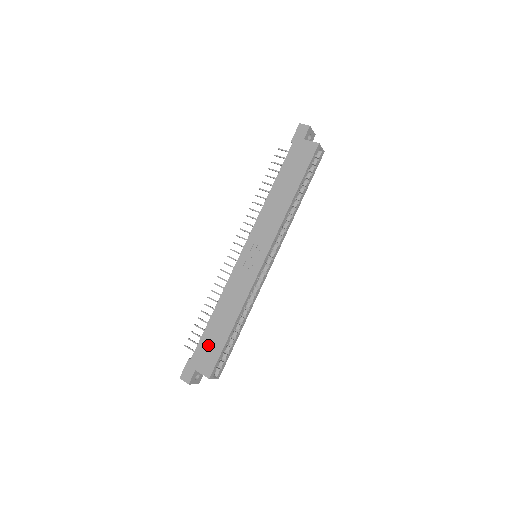
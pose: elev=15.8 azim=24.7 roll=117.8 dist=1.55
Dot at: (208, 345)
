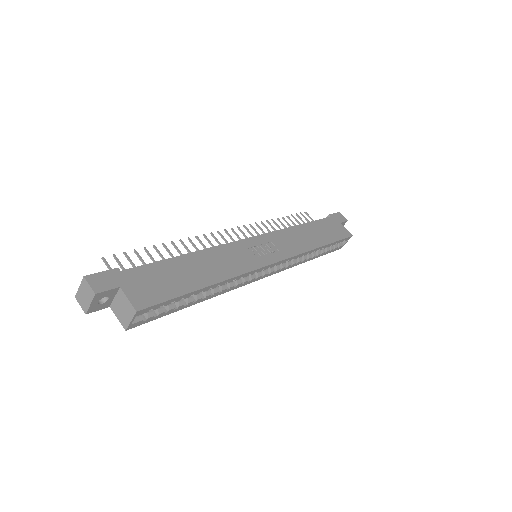
Dot at: (160, 276)
